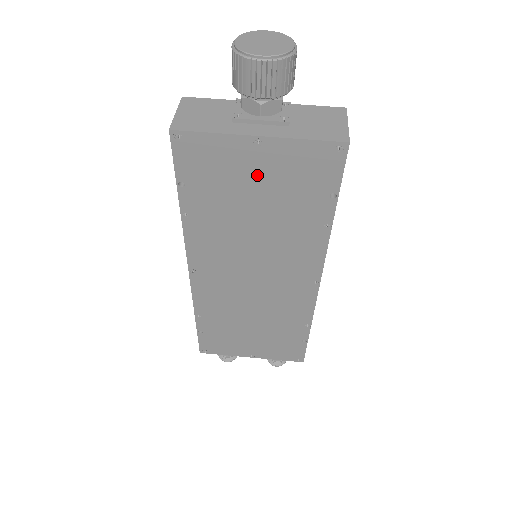
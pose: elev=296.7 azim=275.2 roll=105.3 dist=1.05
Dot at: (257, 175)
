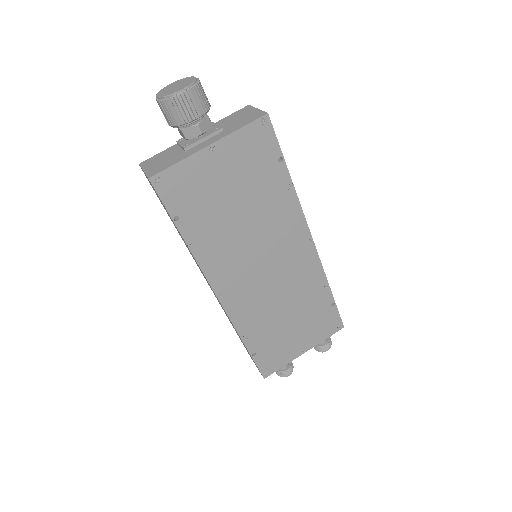
Dot at: (224, 176)
